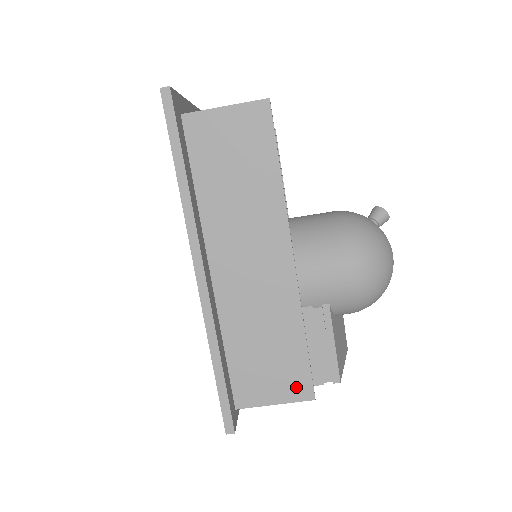
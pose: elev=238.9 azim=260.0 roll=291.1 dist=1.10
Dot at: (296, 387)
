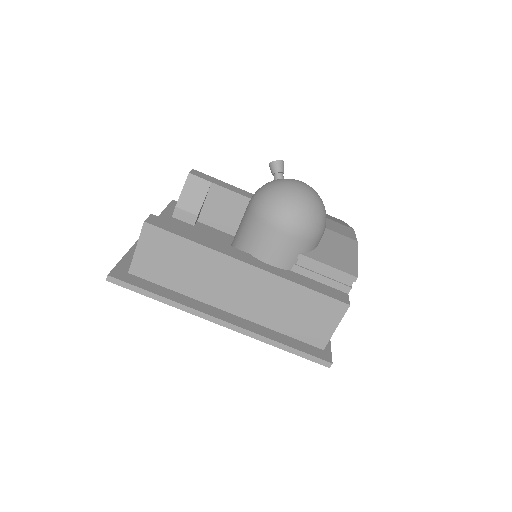
Dot at: (333, 311)
